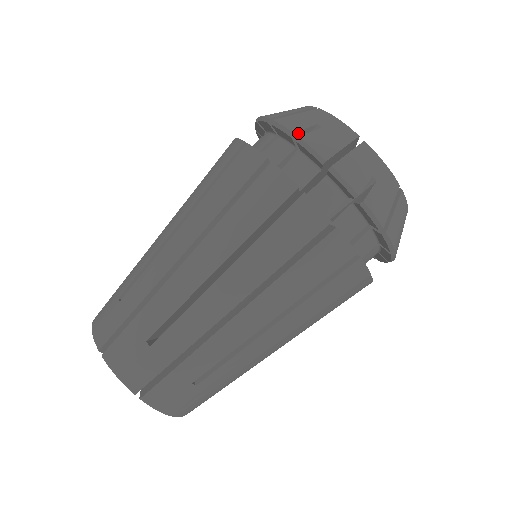
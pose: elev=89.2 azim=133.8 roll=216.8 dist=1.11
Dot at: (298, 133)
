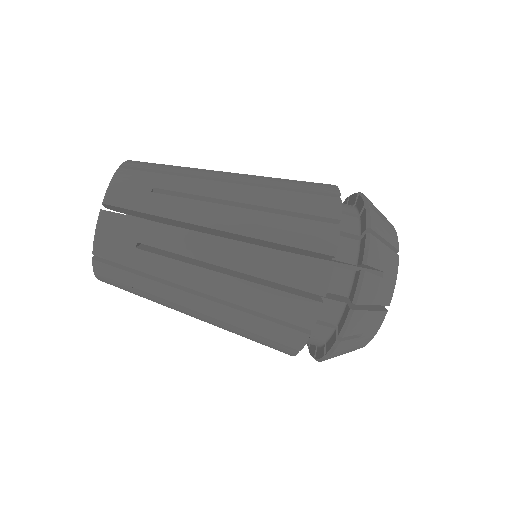
Dot at: (346, 335)
